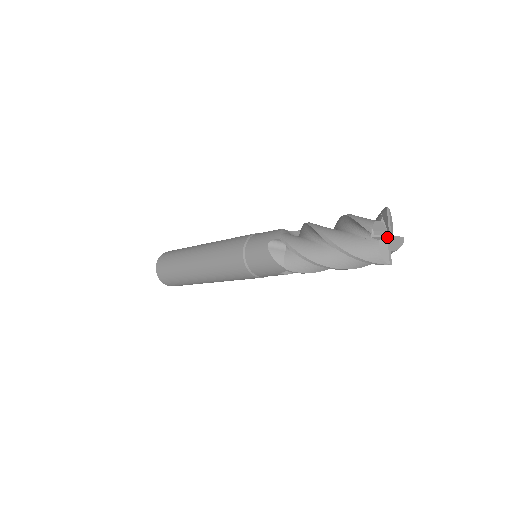
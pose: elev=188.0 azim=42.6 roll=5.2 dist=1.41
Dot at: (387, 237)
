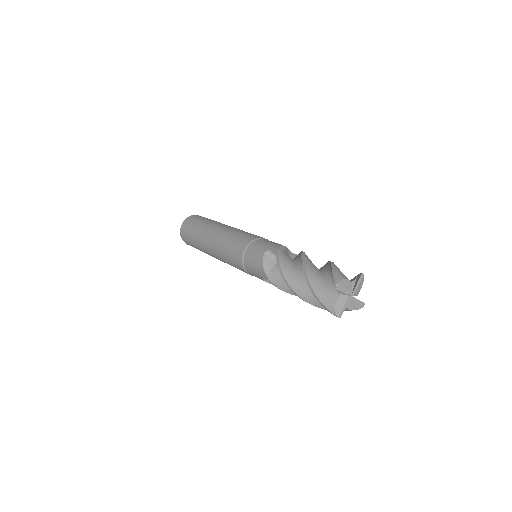
Dot at: (349, 295)
